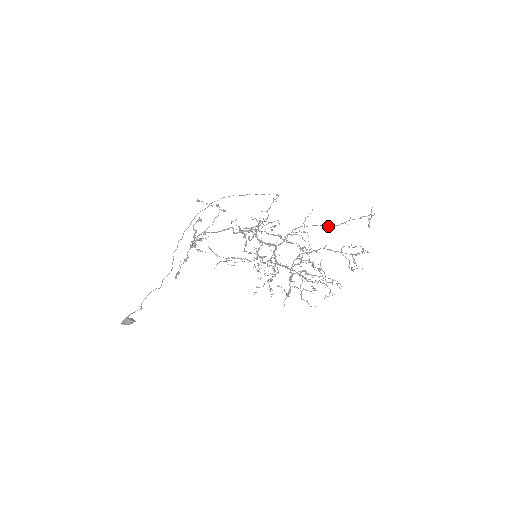
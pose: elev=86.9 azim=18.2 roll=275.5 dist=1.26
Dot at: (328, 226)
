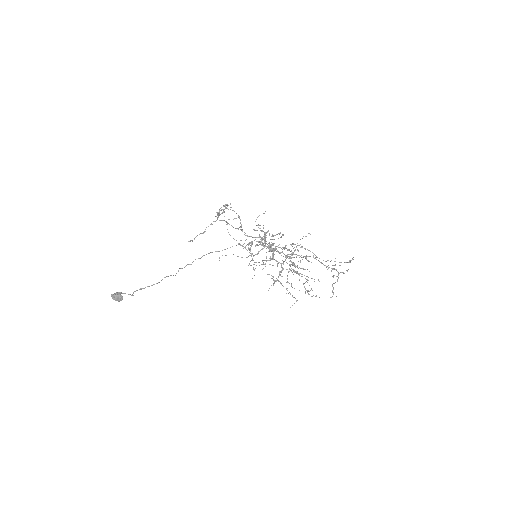
Dot at: (317, 257)
